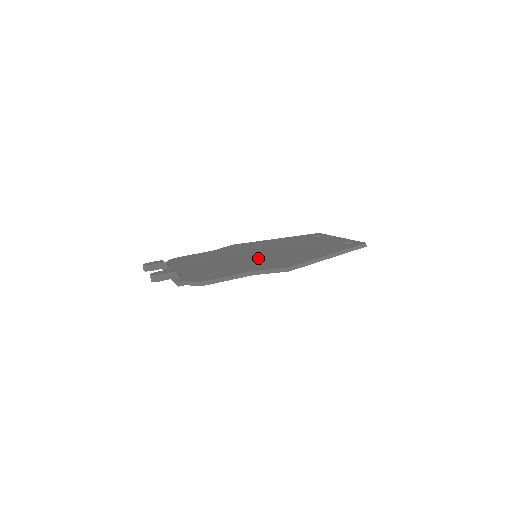
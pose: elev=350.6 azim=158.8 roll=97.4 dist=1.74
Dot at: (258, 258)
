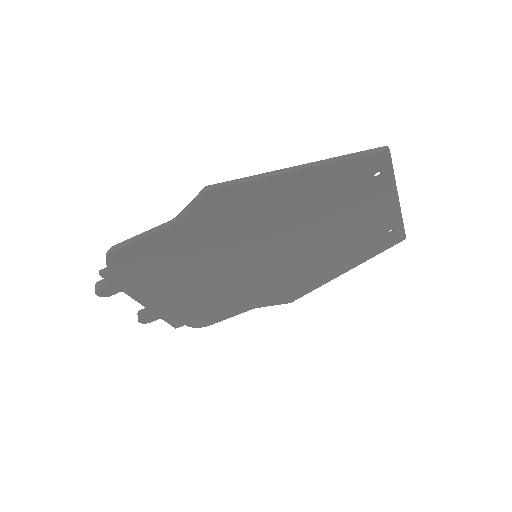
Dot at: occluded
